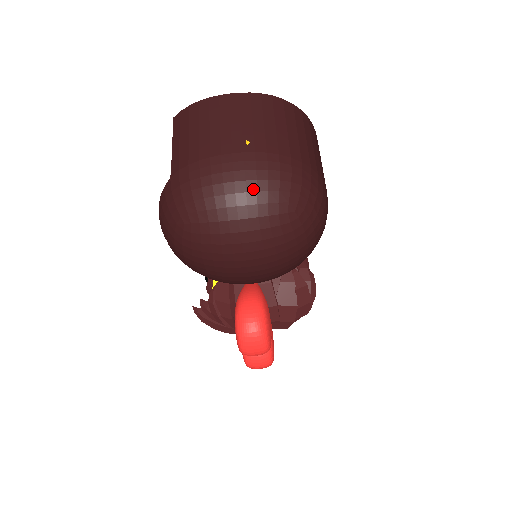
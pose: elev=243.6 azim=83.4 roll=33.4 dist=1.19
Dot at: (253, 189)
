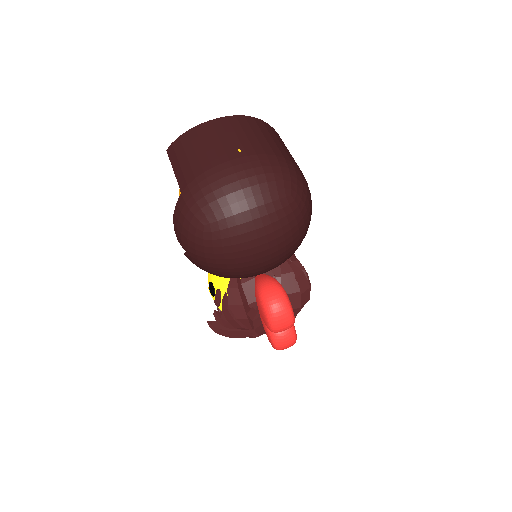
Dot at: (255, 183)
